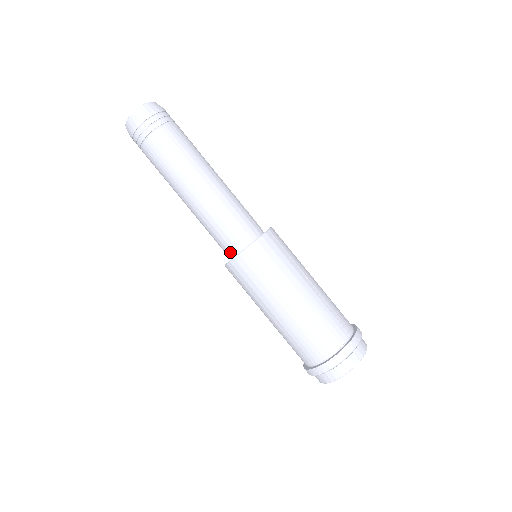
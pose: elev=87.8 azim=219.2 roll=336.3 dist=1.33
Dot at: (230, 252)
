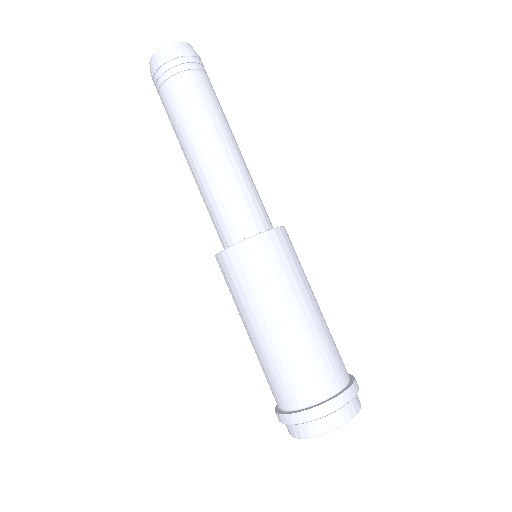
Dot at: (245, 231)
